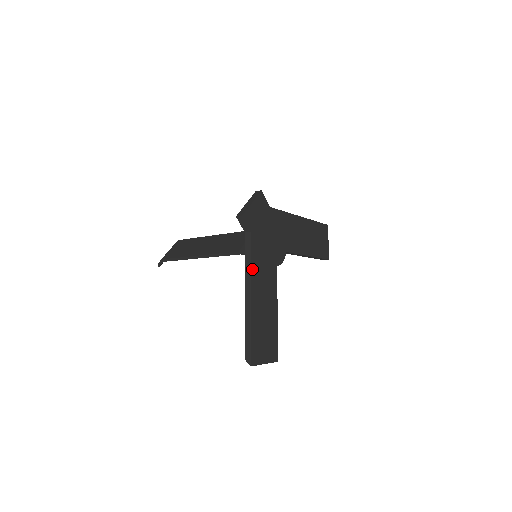
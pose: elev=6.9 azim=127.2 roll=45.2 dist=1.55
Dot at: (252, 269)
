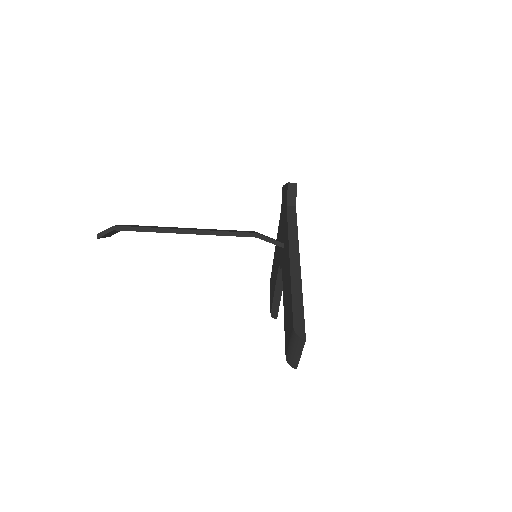
Dot at: occluded
